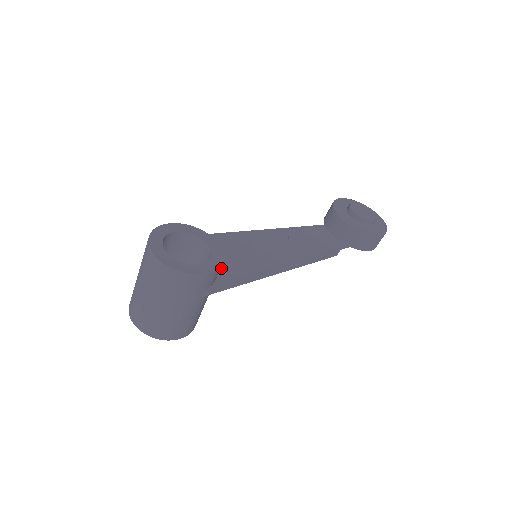
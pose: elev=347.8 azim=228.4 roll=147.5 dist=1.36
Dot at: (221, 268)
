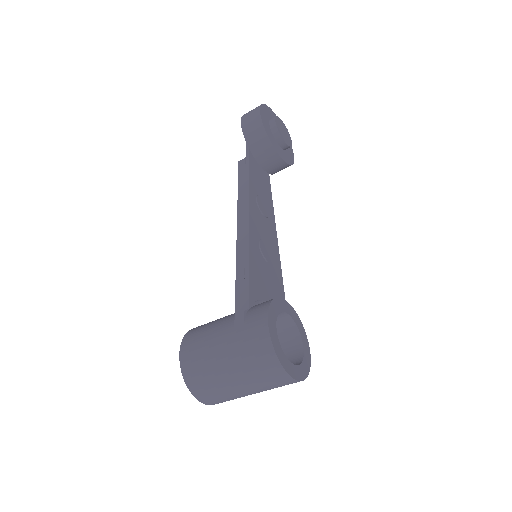
Dot at: occluded
